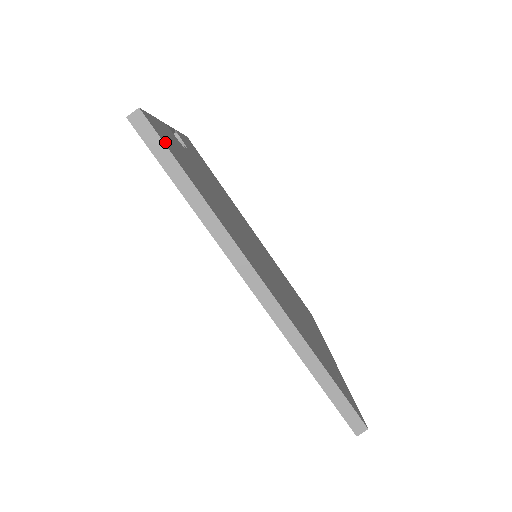
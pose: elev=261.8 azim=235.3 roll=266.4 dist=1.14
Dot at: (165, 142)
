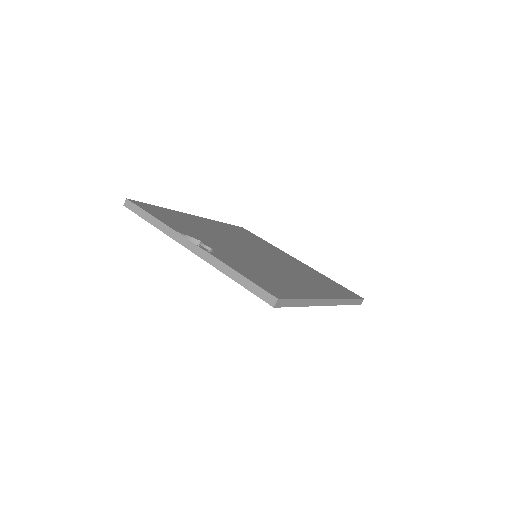
Dot at: (284, 295)
